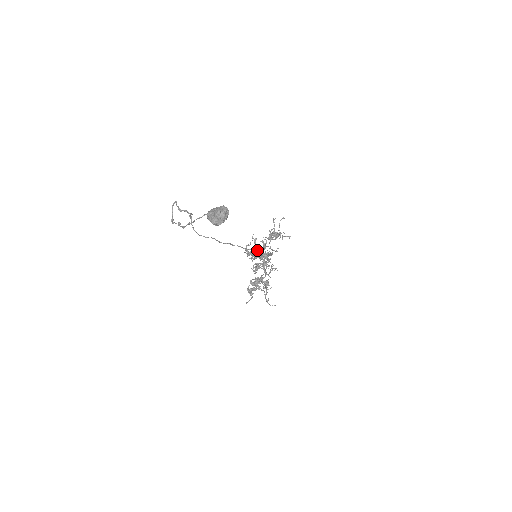
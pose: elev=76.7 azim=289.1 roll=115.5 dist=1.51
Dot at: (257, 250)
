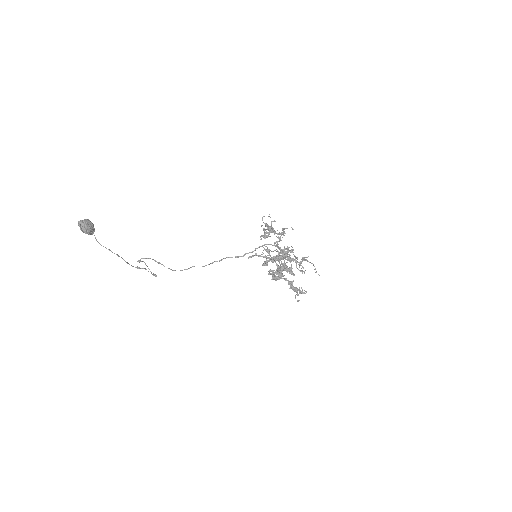
Dot at: (253, 251)
